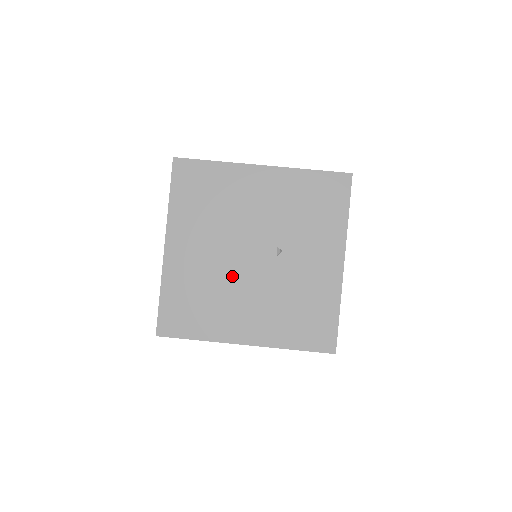
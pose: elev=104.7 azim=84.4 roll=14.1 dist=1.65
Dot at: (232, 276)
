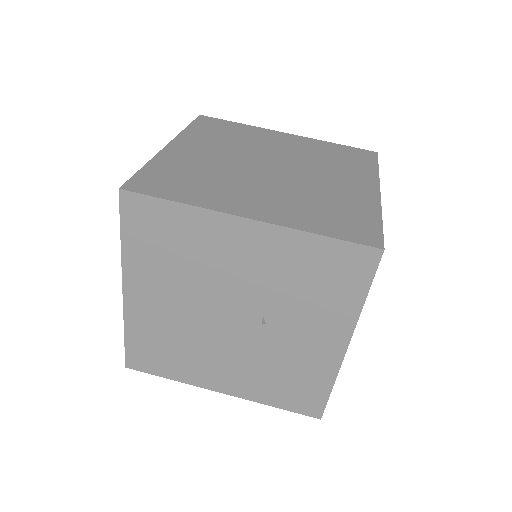
Dot at: (206, 334)
